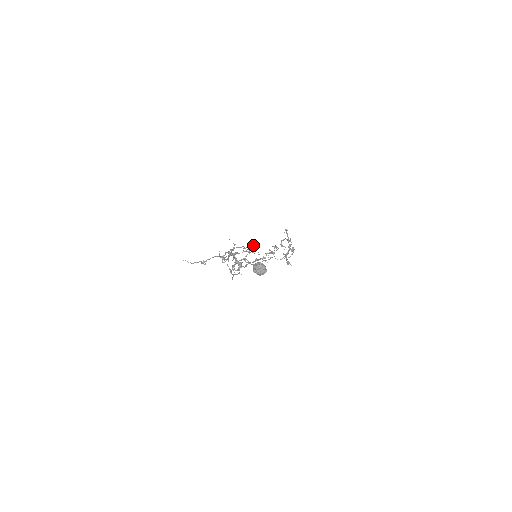
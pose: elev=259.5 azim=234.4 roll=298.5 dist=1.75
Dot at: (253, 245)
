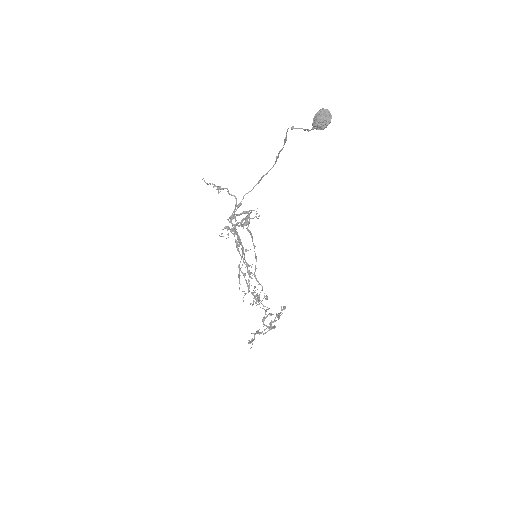
Dot at: (251, 272)
